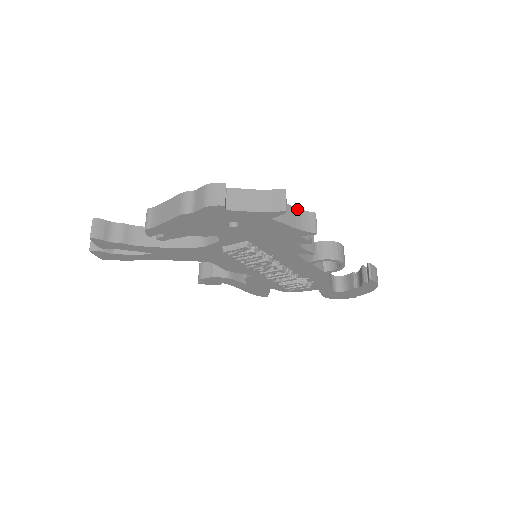
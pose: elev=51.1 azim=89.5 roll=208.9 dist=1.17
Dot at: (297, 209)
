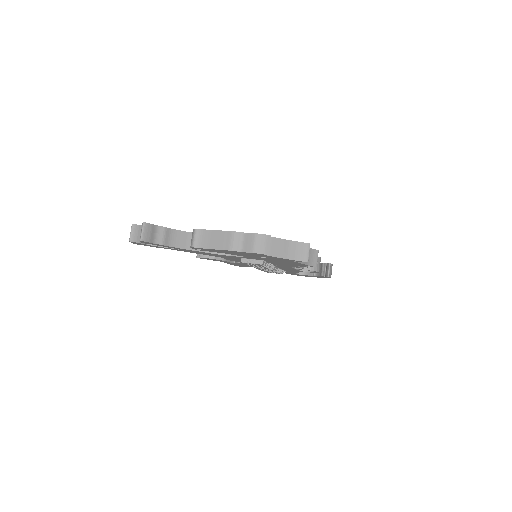
Dot at: occluded
